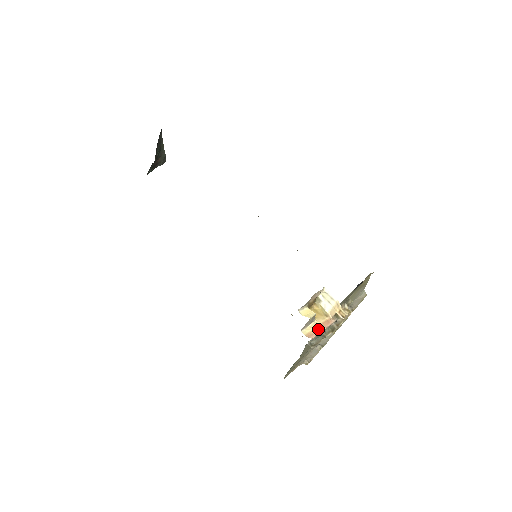
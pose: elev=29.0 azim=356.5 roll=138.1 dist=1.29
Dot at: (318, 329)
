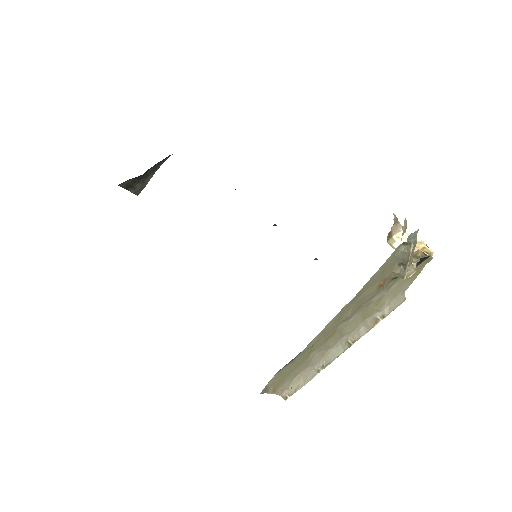
Dot at: (412, 239)
